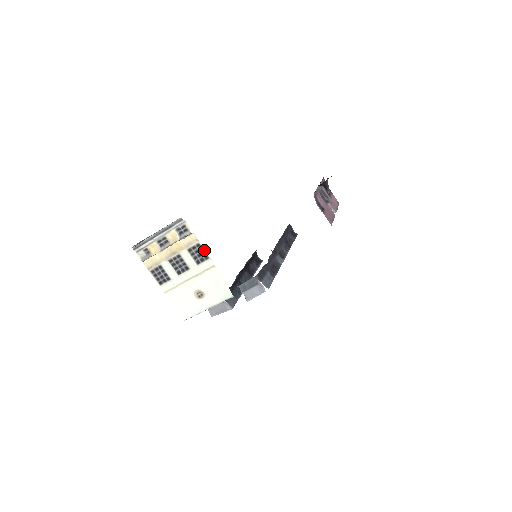
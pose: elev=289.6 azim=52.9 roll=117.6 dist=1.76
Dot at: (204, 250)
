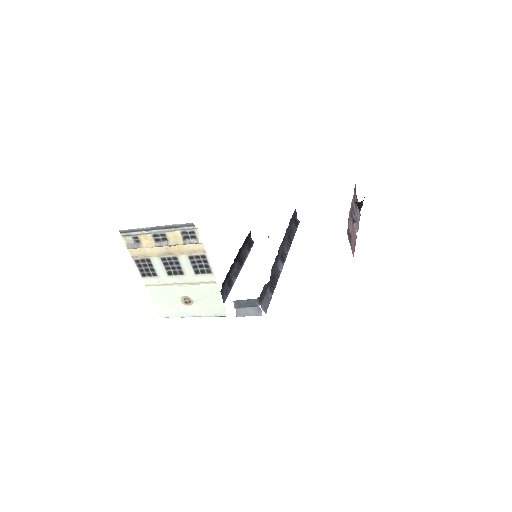
Dot at: (209, 263)
